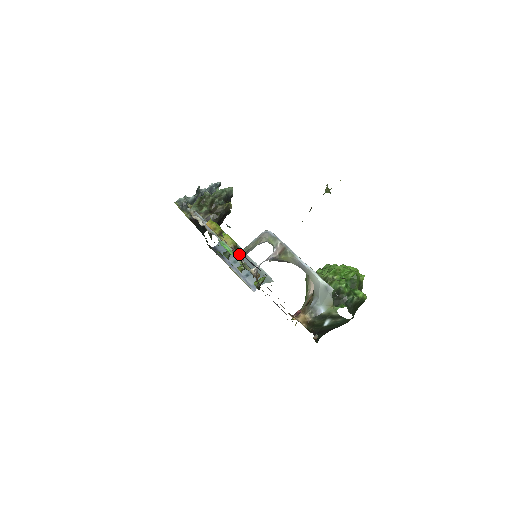
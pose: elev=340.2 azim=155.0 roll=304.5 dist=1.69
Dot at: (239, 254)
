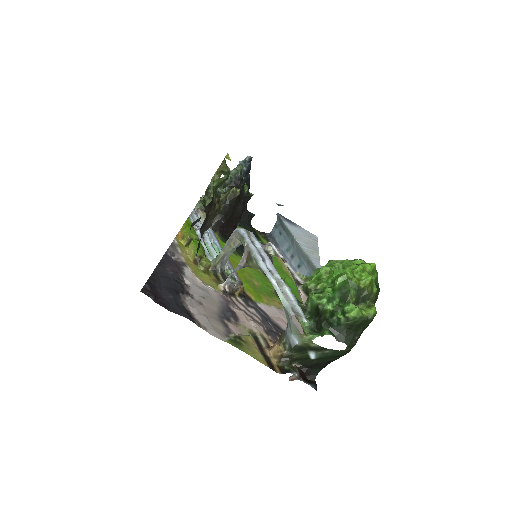
Dot at: (204, 267)
